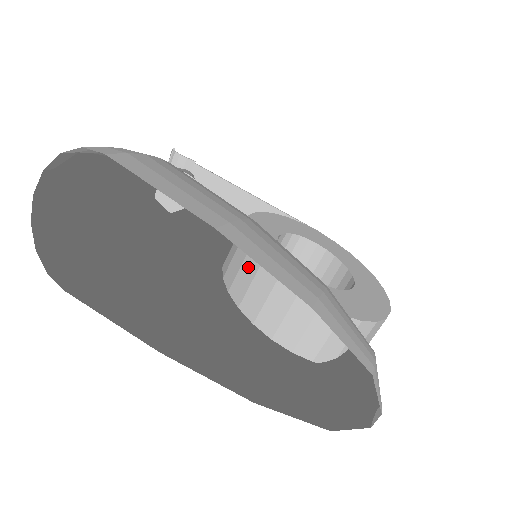
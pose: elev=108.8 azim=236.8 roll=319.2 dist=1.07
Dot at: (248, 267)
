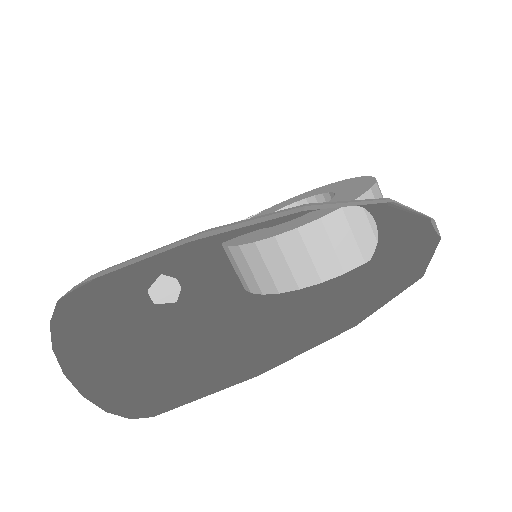
Dot at: (253, 260)
